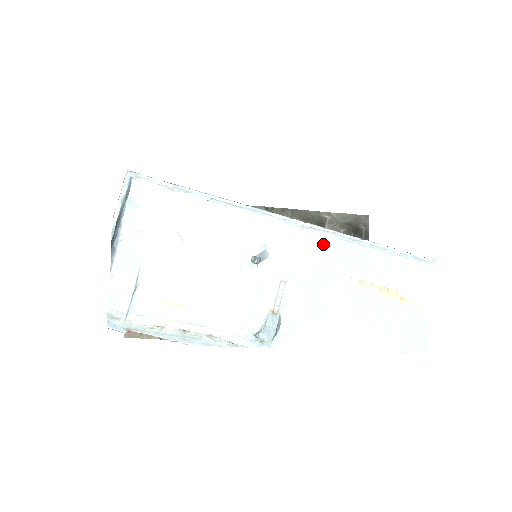
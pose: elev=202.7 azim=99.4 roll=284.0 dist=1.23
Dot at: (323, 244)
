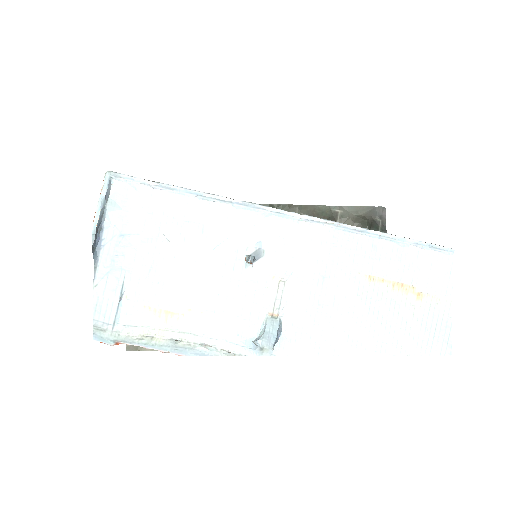
Dot at: (324, 237)
